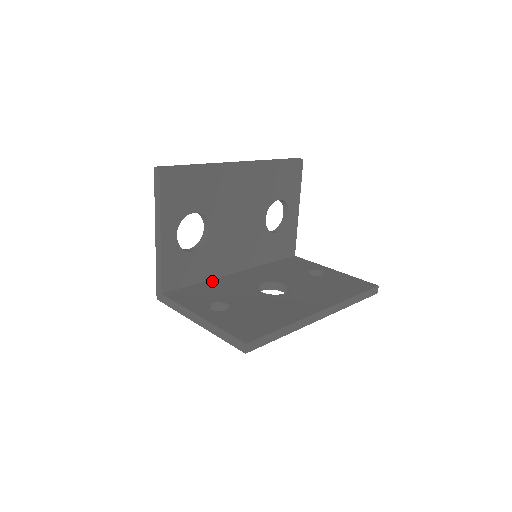
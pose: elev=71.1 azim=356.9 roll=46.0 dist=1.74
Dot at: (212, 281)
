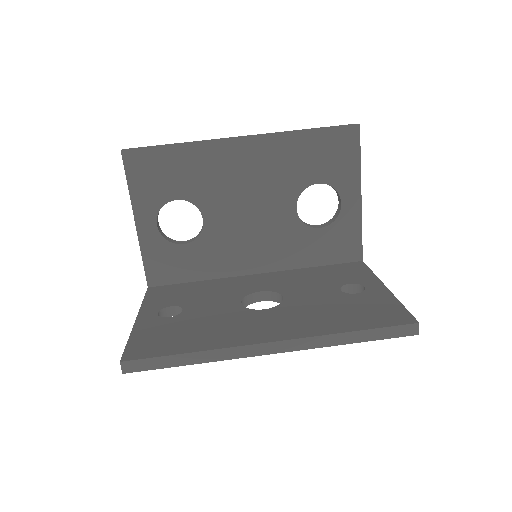
Dot at: (213, 281)
